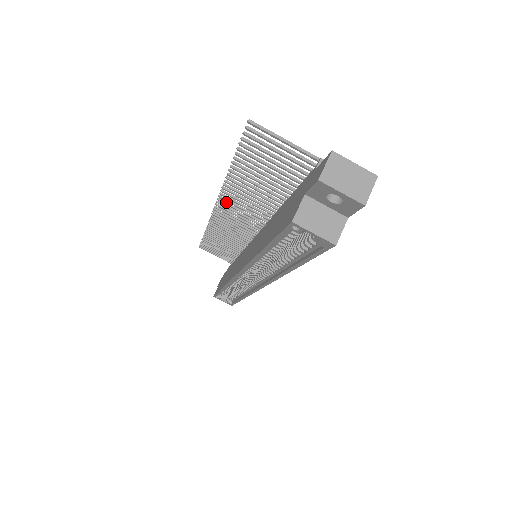
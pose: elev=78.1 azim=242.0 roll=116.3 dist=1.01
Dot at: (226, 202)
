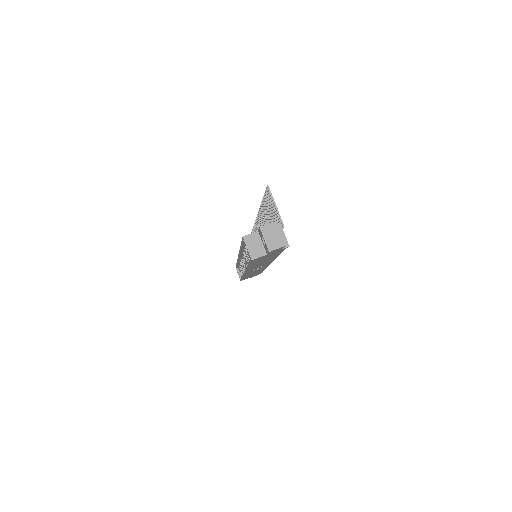
Dot at: occluded
